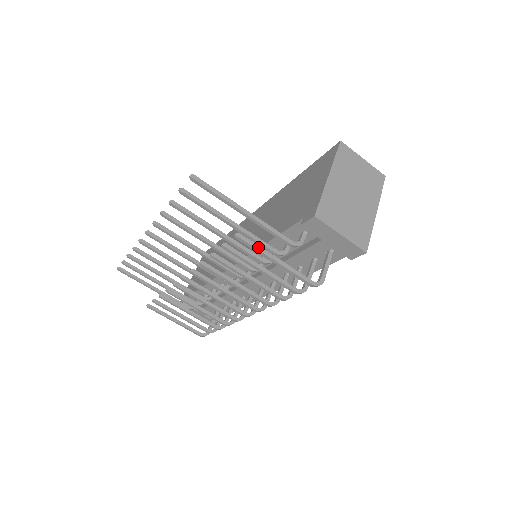
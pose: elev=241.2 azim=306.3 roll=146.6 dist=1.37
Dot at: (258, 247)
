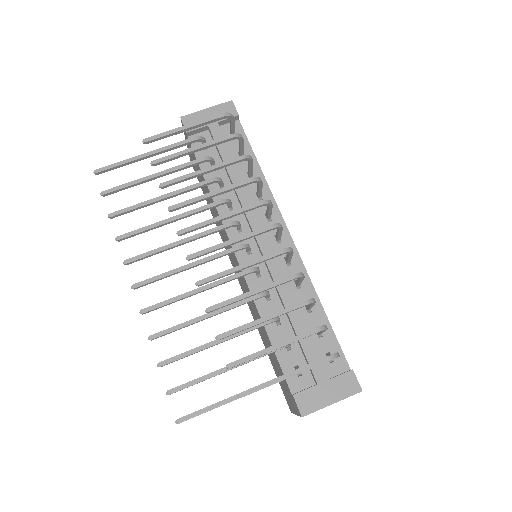
Dot at: (164, 134)
